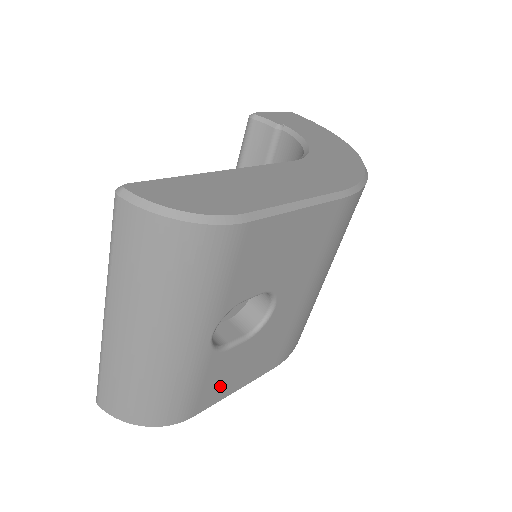
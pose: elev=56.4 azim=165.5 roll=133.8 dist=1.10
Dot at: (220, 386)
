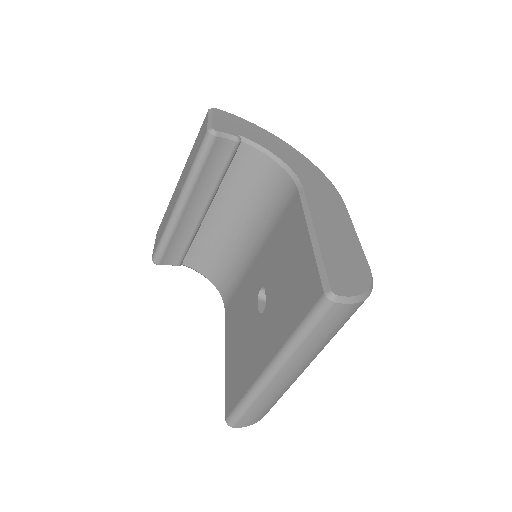
Dot at: occluded
